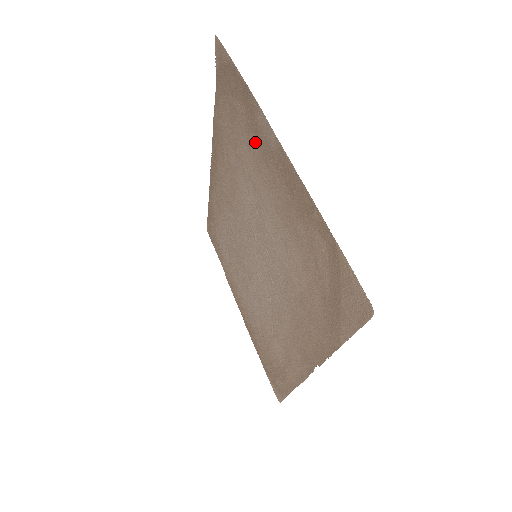
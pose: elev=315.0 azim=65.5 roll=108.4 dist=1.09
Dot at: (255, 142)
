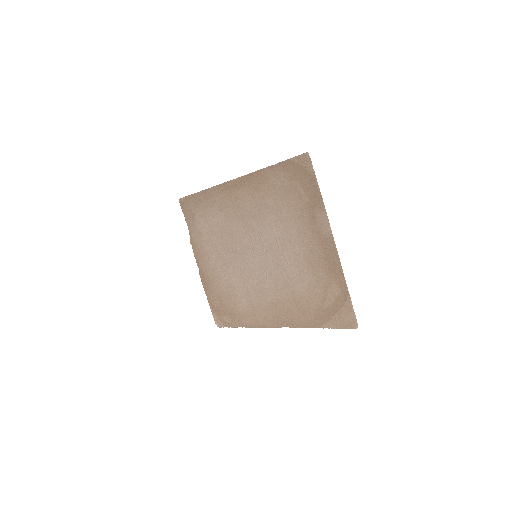
Dot at: (307, 218)
